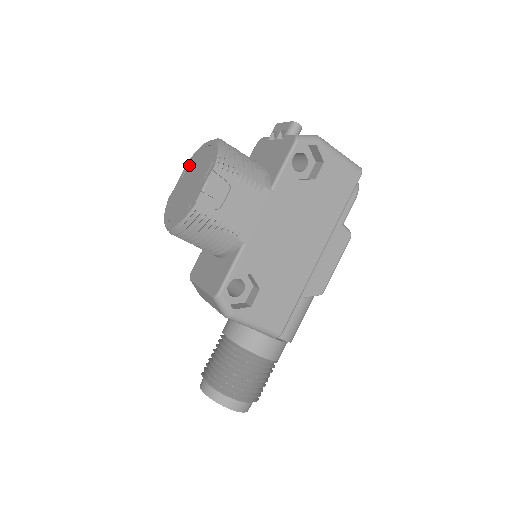
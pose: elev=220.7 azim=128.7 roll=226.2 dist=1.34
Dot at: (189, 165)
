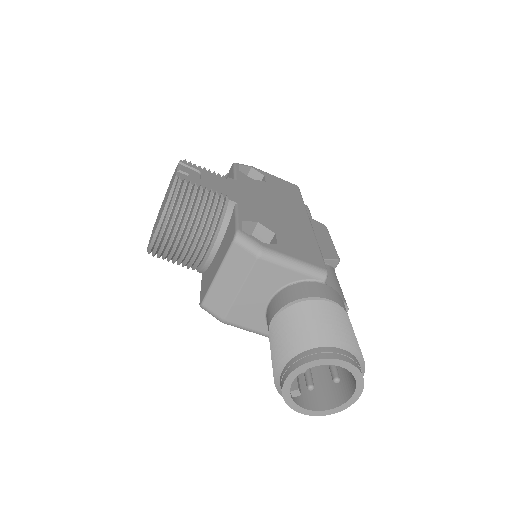
Dot at: (156, 220)
